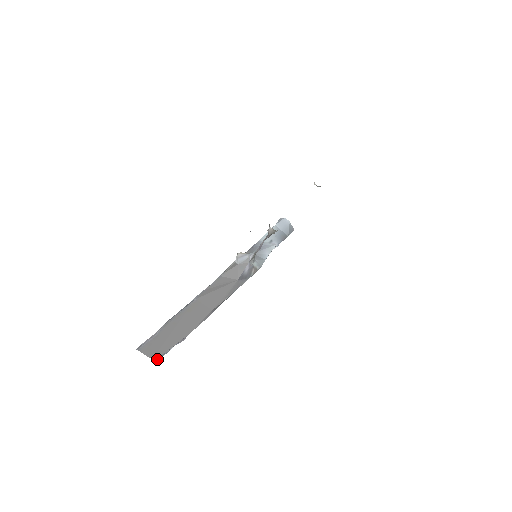
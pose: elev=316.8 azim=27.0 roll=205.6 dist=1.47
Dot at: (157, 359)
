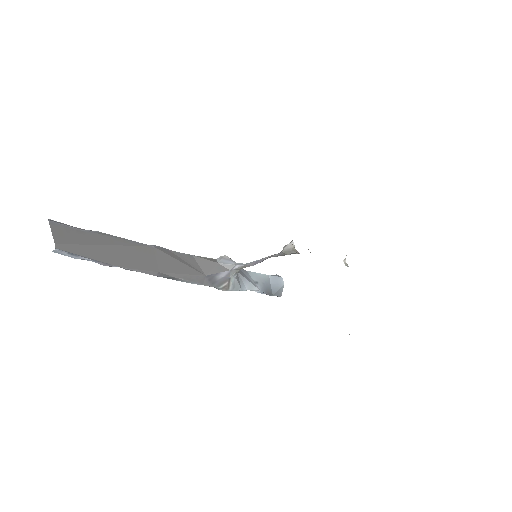
Dot at: (60, 250)
